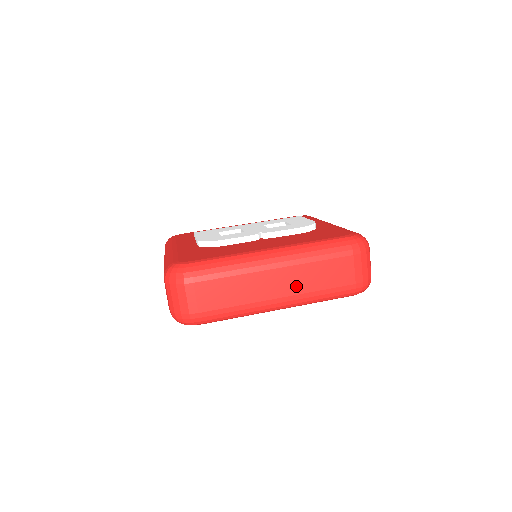
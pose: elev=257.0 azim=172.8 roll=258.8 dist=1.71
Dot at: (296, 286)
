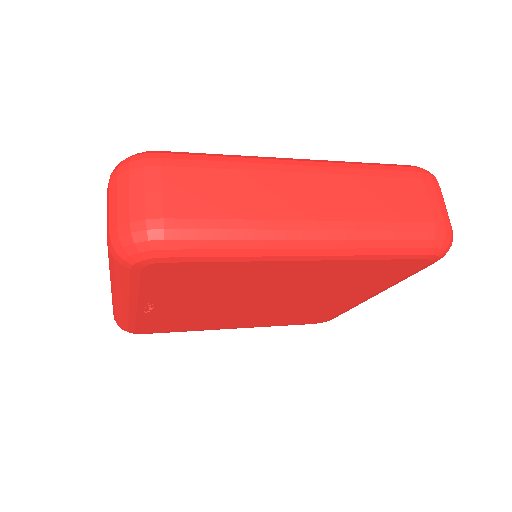
Dot at: (339, 207)
